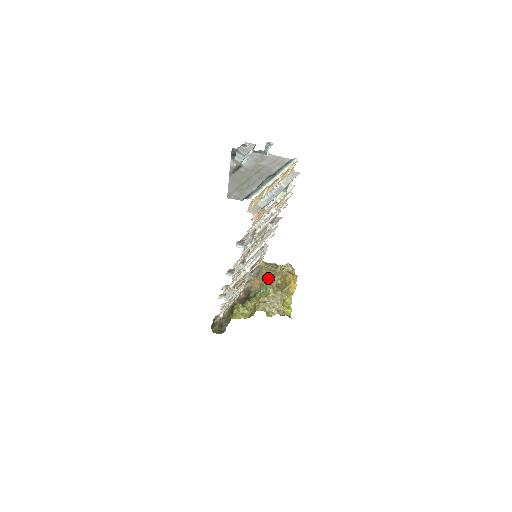
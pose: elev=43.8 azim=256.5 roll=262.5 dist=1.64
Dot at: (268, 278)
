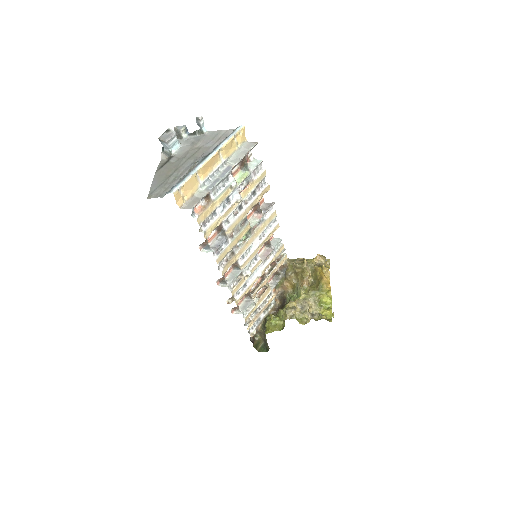
Dot at: (297, 277)
